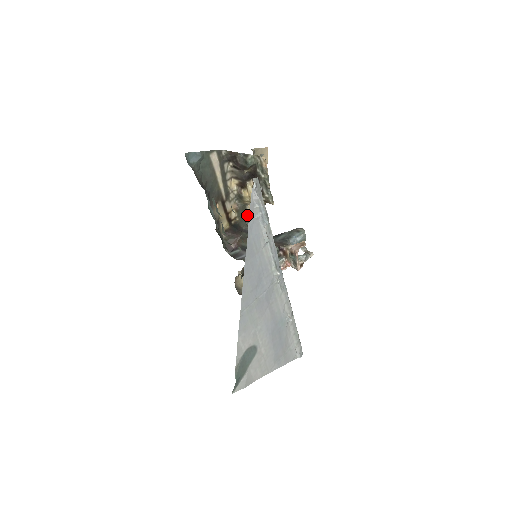
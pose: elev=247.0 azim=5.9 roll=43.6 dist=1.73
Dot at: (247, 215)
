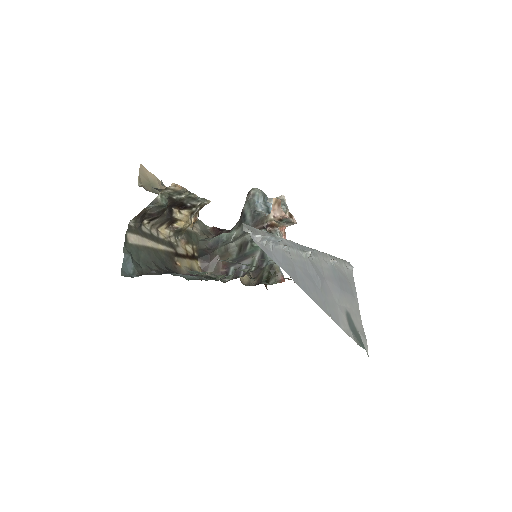
Dot at: (194, 233)
